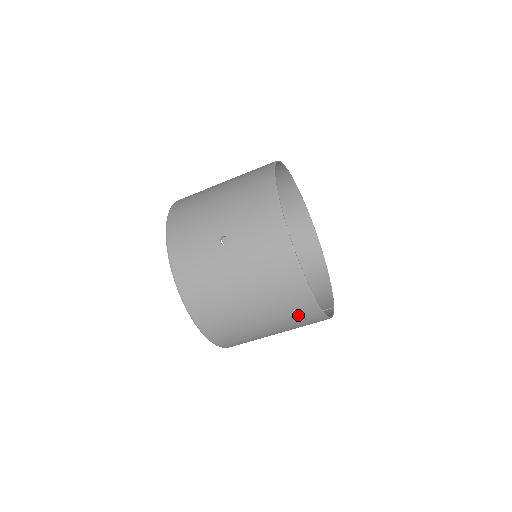
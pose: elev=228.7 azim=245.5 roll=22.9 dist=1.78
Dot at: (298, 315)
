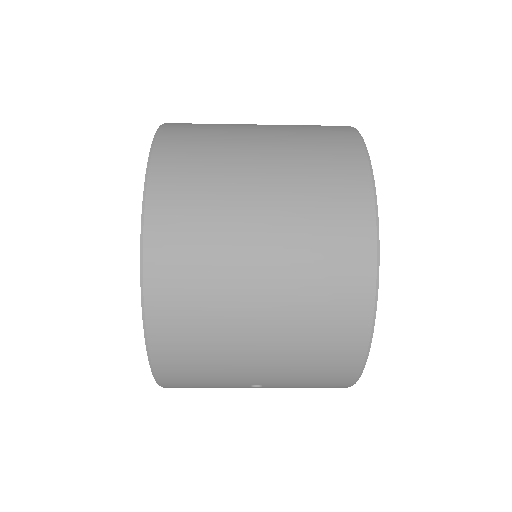
Dot at: occluded
